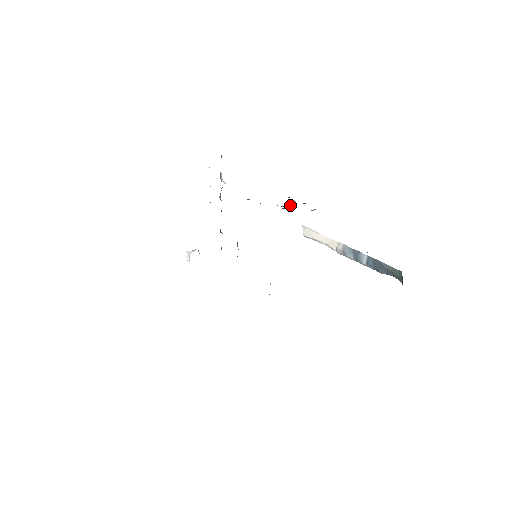
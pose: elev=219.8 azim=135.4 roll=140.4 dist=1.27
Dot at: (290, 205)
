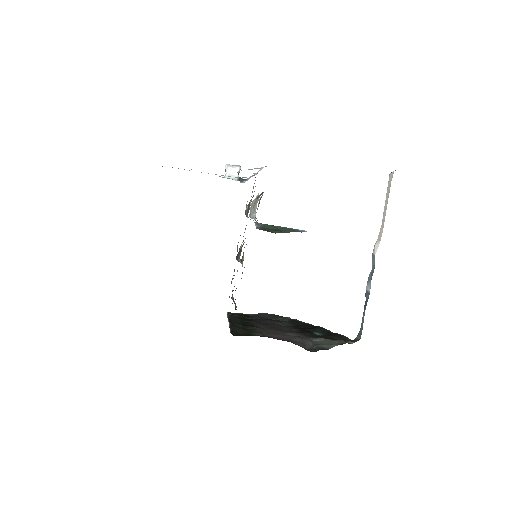
Dot at: occluded
